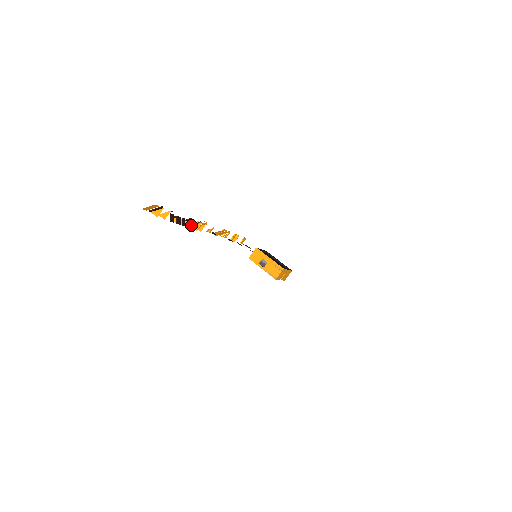
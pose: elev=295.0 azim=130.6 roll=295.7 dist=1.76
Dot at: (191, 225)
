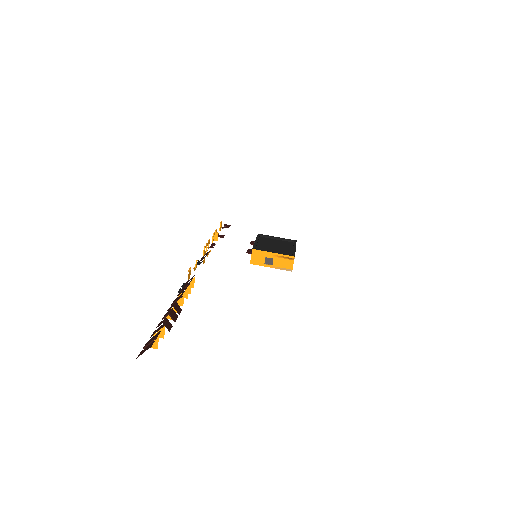
Dot at: (182, 295)
